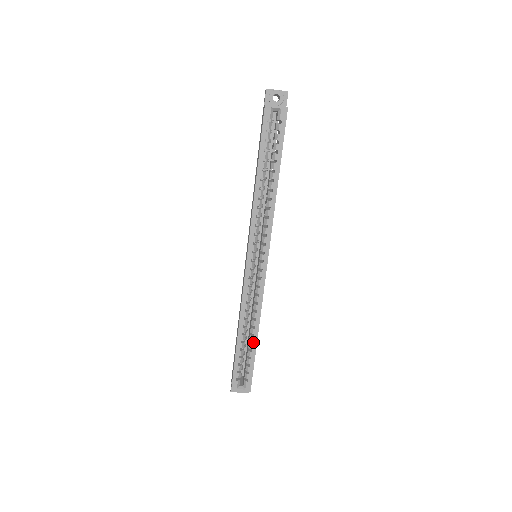
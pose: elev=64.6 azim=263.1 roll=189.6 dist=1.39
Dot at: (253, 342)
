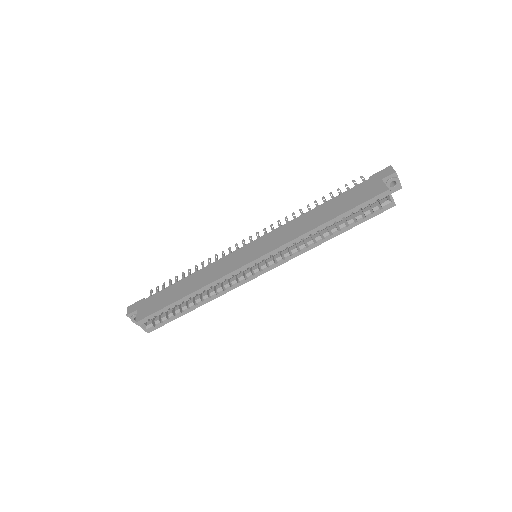
Dot at: (190, 308)
